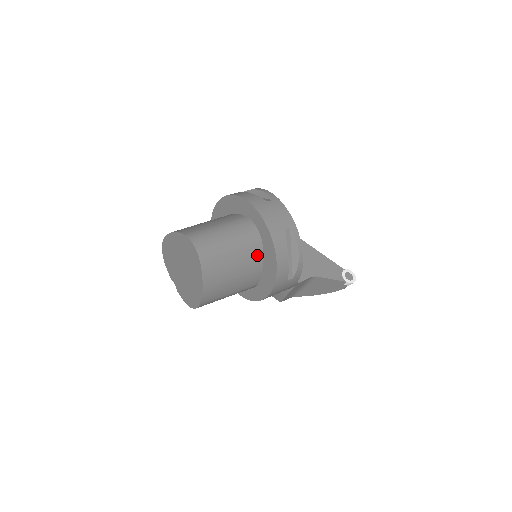
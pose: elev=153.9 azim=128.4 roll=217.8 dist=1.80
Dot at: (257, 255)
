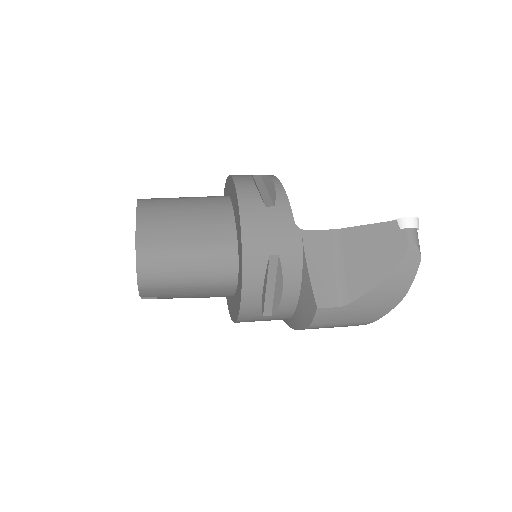
Dot at: (222, 204)
